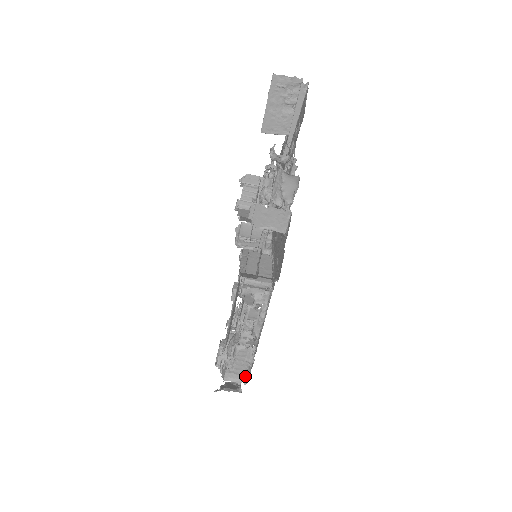
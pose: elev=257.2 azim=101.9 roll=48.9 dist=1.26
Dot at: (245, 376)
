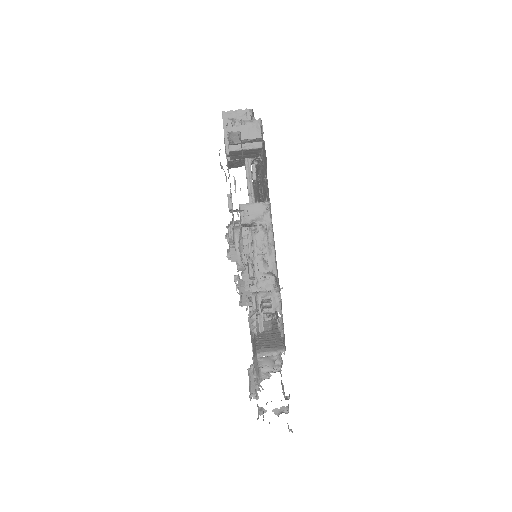
Dot at: (281, 346)
